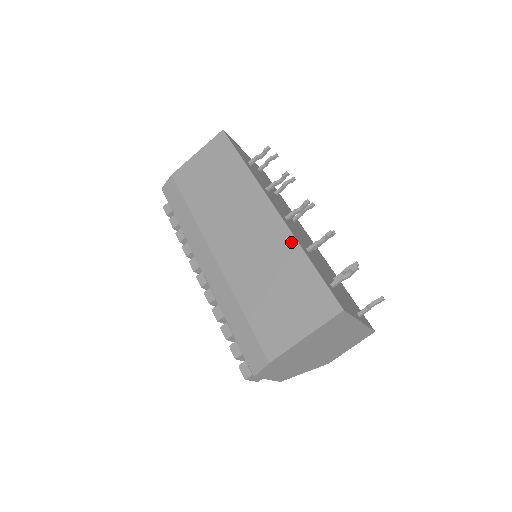
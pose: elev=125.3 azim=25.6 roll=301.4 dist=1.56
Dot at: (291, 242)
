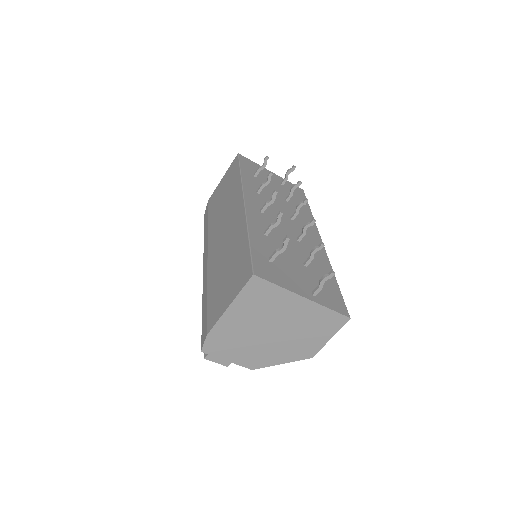
Dot at: (243, 226)
